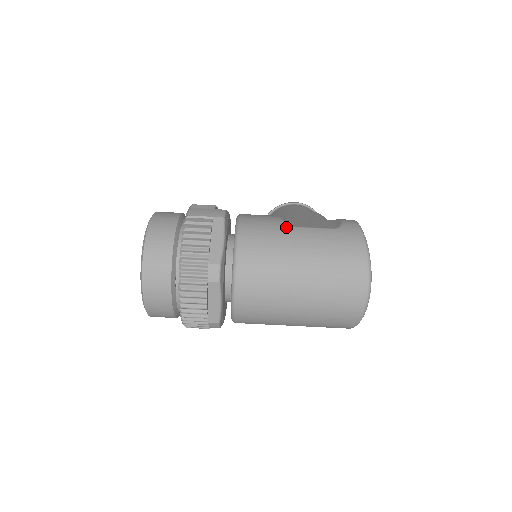
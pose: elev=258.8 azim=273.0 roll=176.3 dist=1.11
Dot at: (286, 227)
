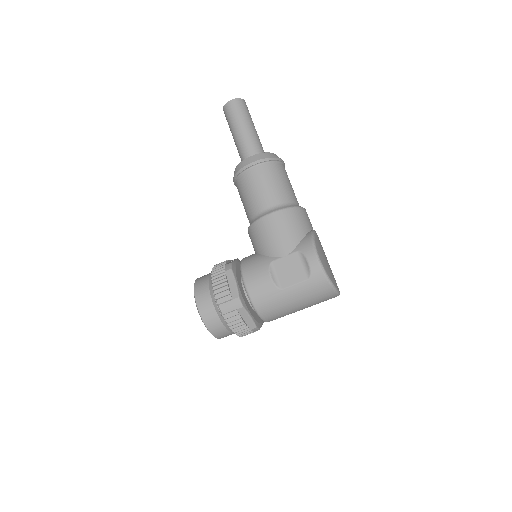
Dot at: (279, 292)
